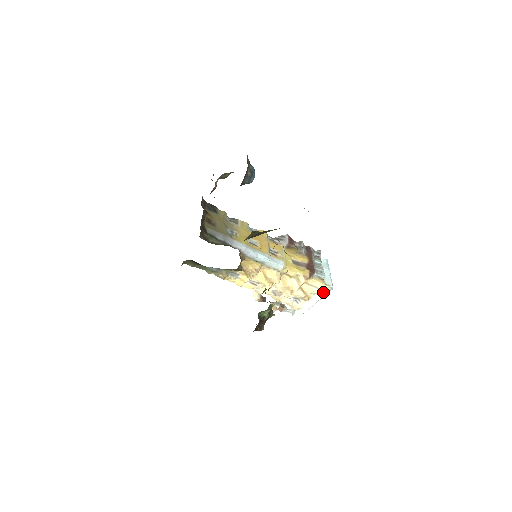
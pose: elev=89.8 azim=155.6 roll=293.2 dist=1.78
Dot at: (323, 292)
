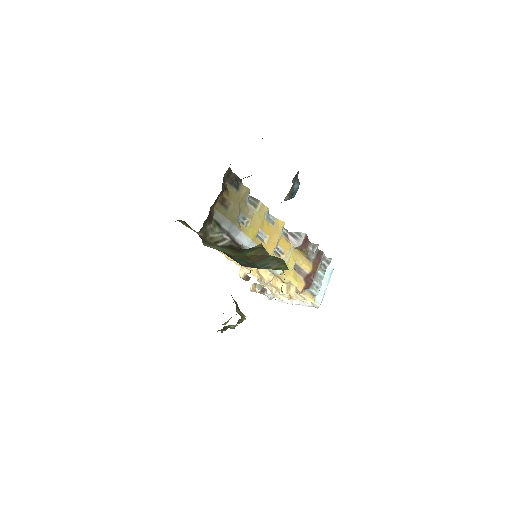
Dot at: (308, 304)
